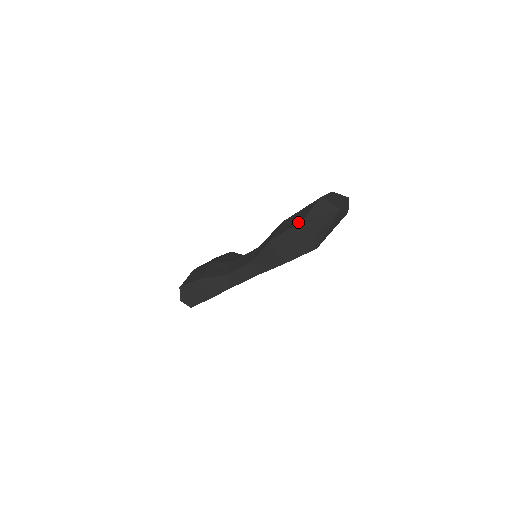
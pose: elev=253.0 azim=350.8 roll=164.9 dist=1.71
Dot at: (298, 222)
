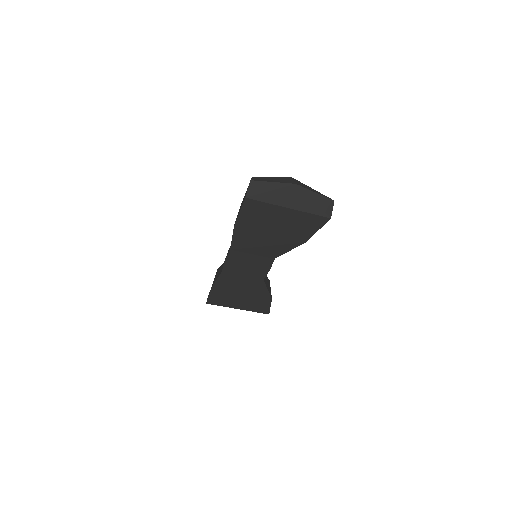
Dot at: occluded
